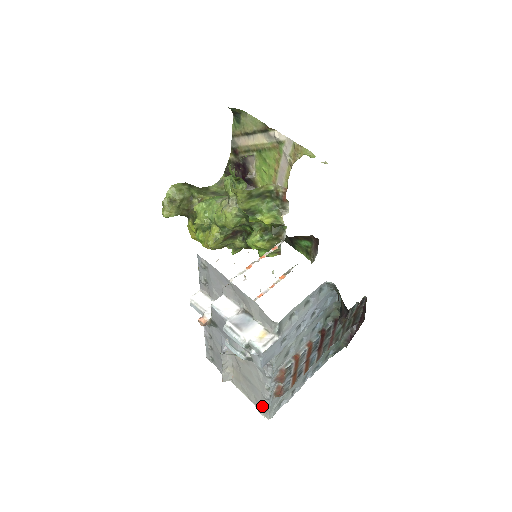
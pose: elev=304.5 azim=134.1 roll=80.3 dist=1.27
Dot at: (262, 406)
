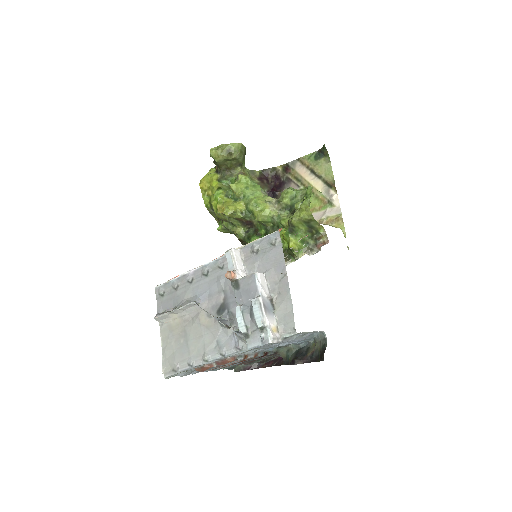
Dot at: (174, 365)
